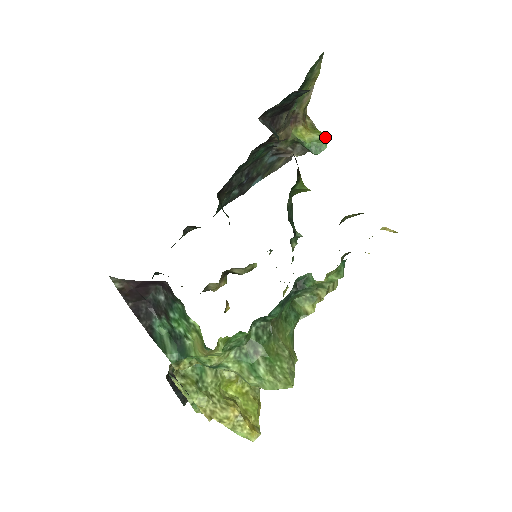
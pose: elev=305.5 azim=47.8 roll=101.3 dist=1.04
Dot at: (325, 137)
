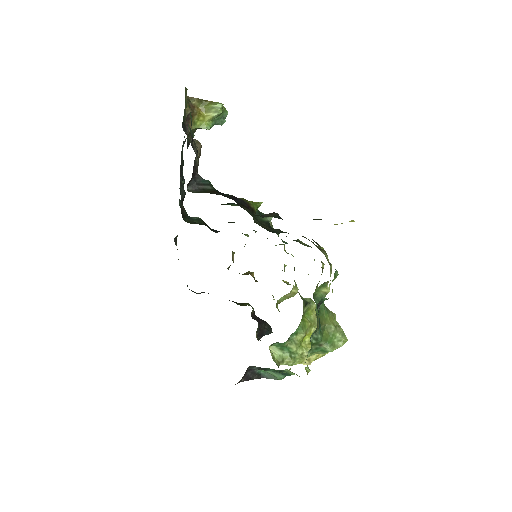
Dot at: (221, 109)
